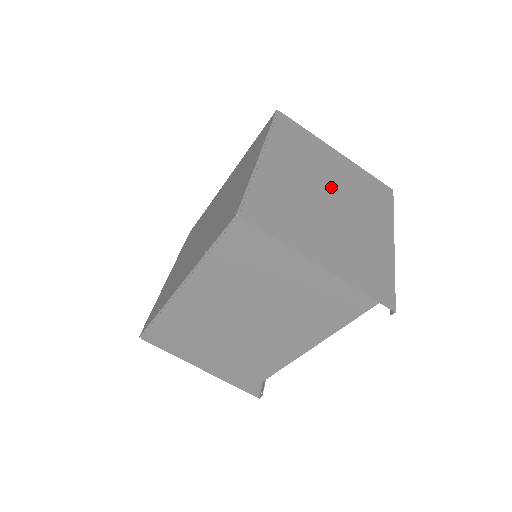
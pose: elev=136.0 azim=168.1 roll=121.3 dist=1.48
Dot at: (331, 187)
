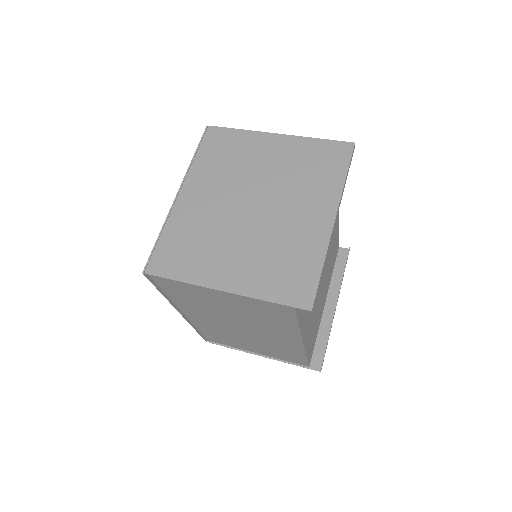
Dot at: (257, 188)
